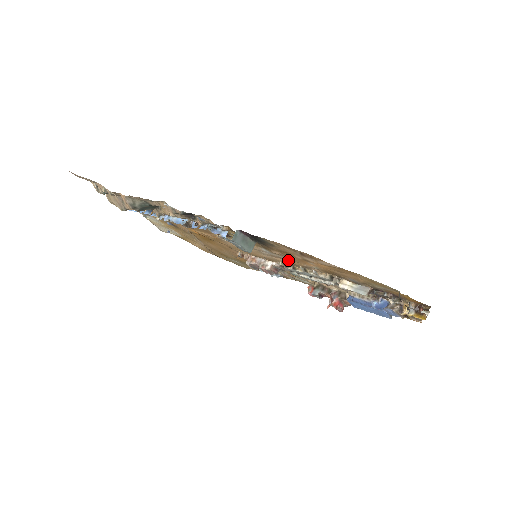
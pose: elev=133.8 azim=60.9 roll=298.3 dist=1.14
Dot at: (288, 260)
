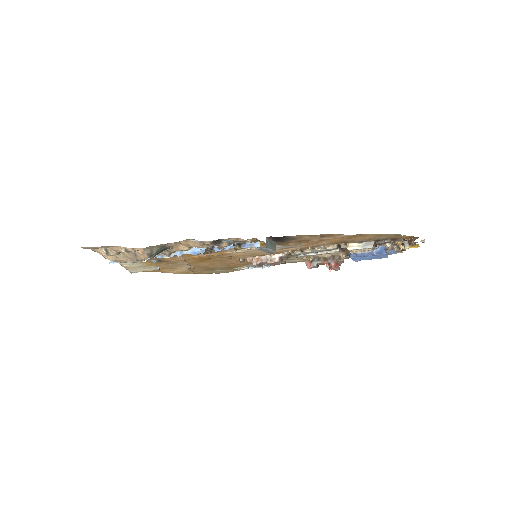
Dot at: (299, 247)
